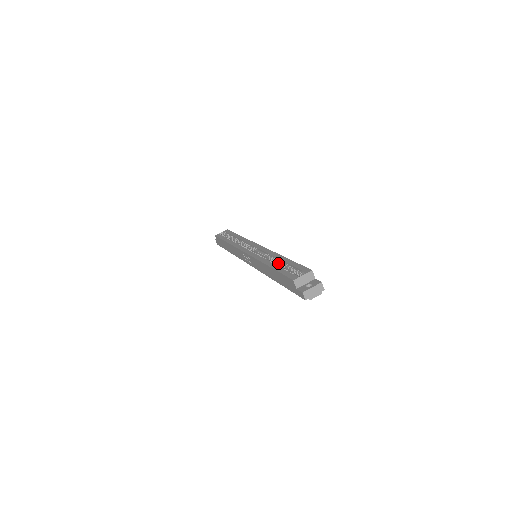
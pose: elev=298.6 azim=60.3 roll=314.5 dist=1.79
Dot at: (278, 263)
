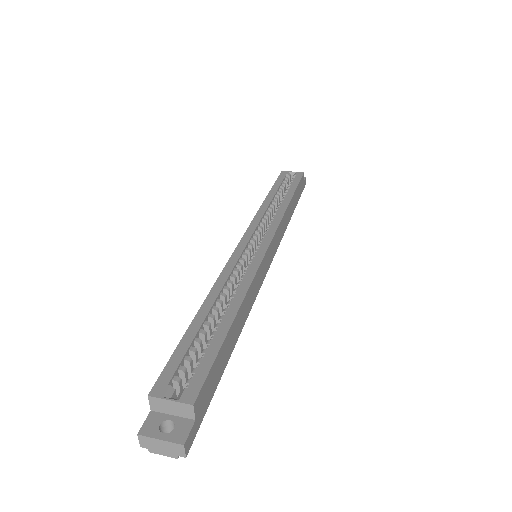
Dot at: (222, 313)
